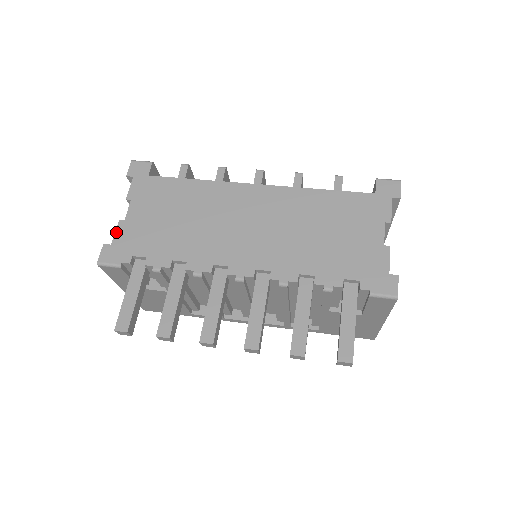
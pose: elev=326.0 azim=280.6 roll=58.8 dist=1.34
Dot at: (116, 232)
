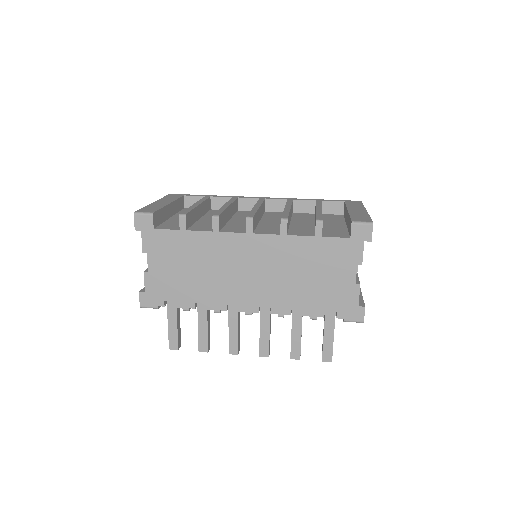
Dot at: (145, 282)
